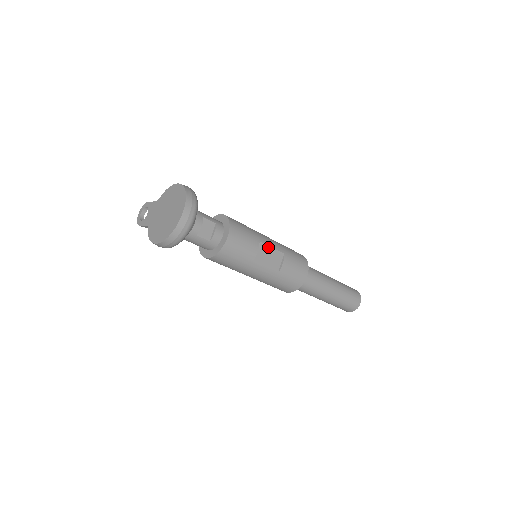
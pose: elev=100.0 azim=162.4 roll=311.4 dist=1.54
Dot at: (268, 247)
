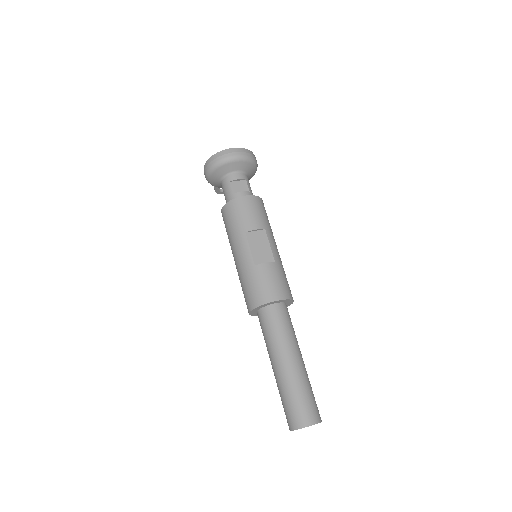
Dot at: (267, 241)
